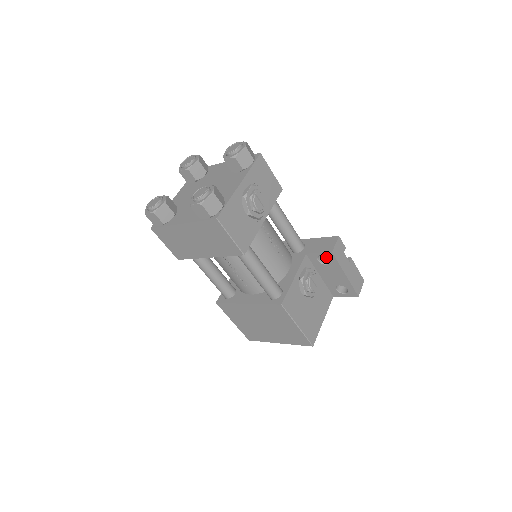
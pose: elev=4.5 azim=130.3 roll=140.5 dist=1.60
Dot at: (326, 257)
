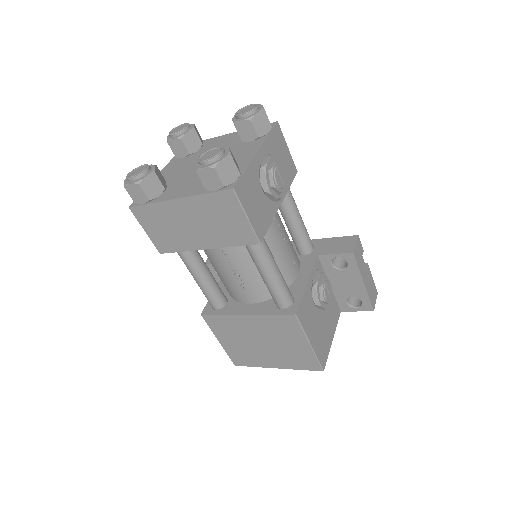
Dot at: (340, 261)
